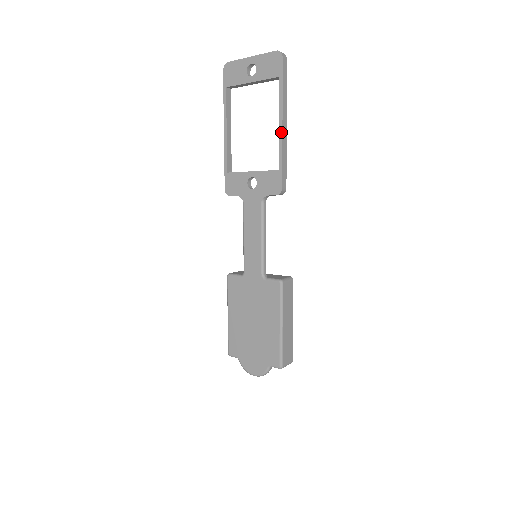
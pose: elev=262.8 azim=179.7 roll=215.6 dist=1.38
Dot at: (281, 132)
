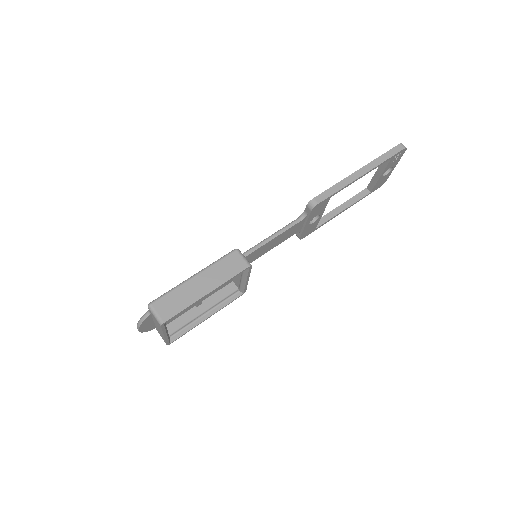
Dot at: (352, 174)
